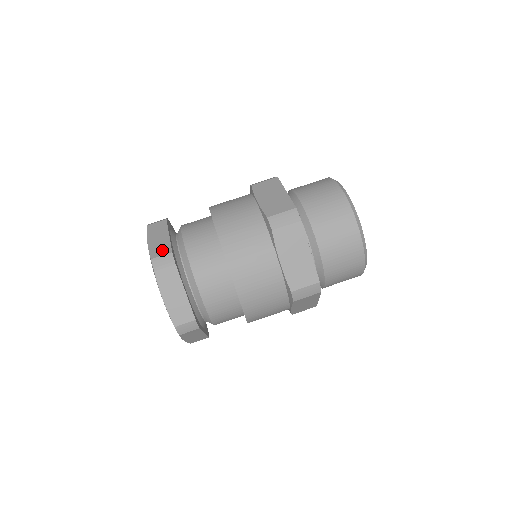
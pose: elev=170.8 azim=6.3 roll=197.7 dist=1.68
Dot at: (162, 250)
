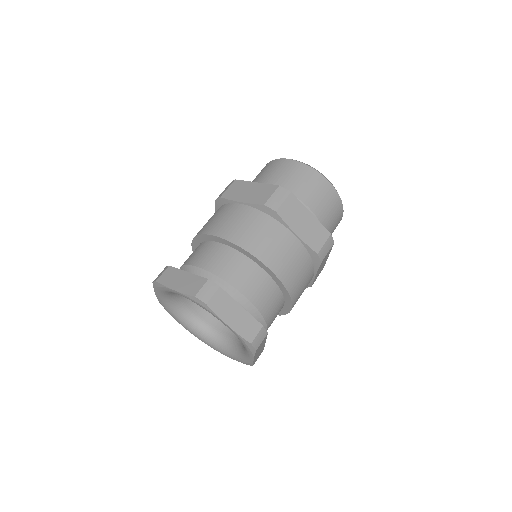
Dot at: occluded
